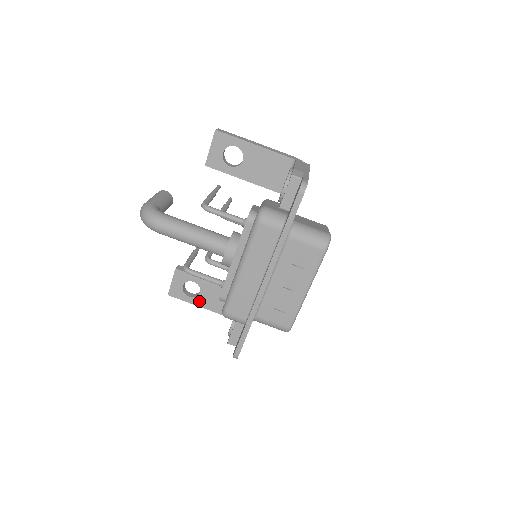
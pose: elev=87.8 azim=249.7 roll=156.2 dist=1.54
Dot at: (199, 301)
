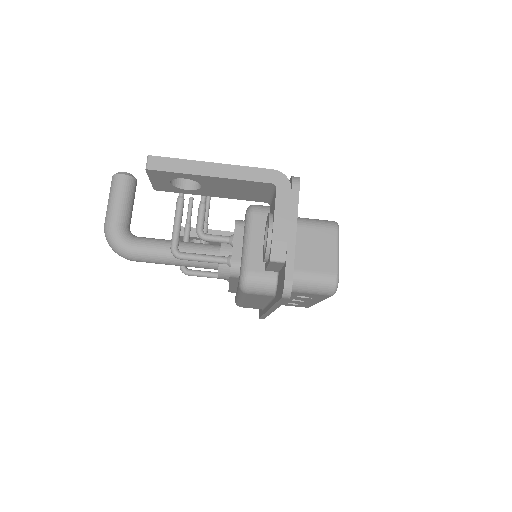
Dot at: occluded
